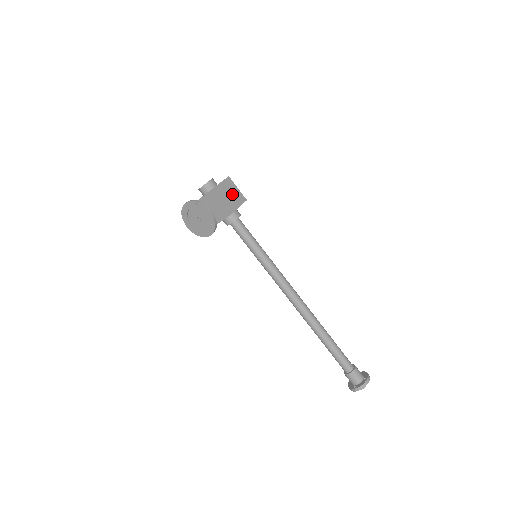
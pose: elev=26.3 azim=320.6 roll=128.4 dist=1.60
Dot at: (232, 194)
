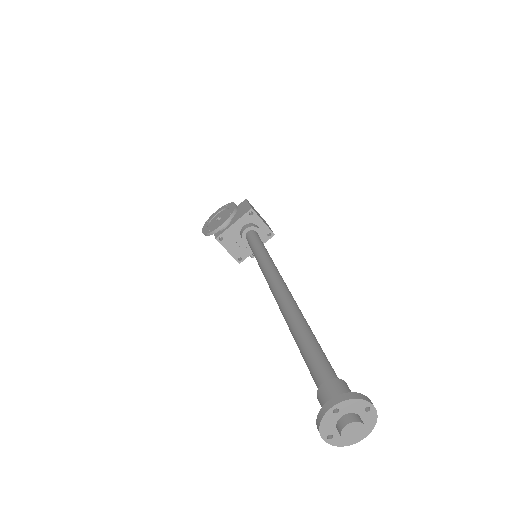
Dot at: occluded
